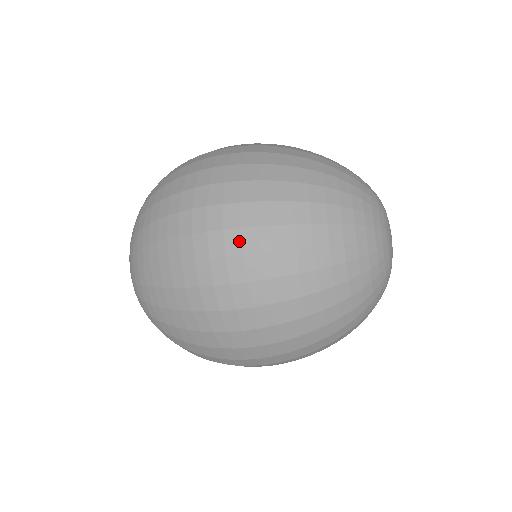
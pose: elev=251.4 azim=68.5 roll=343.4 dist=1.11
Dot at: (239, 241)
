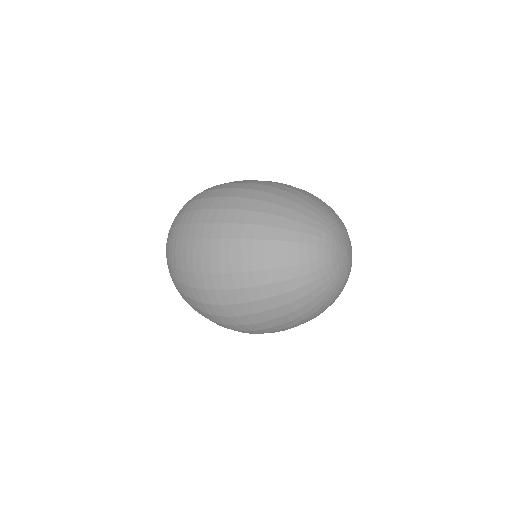
Dot at: (238, 321)
